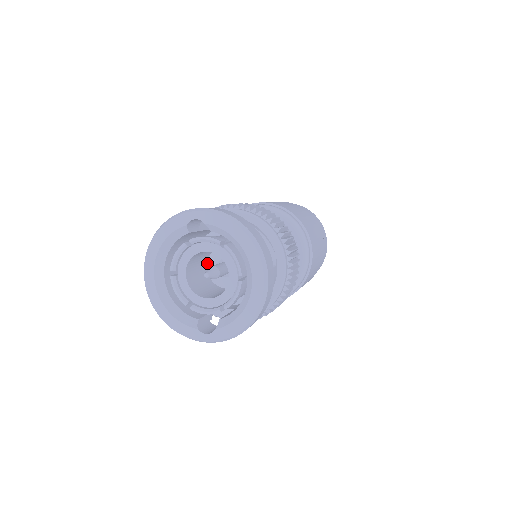
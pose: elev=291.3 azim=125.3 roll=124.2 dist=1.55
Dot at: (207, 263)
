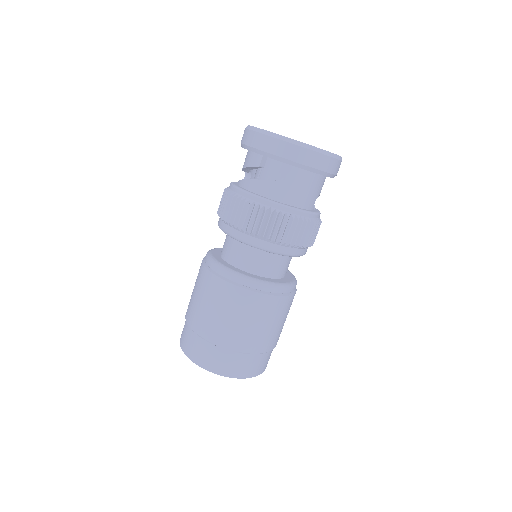
Dot at: occluded
